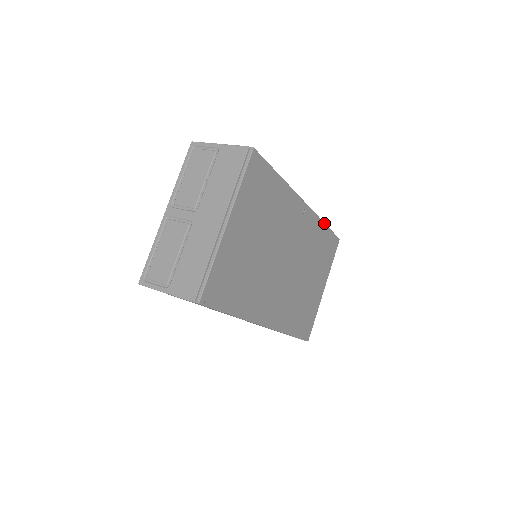
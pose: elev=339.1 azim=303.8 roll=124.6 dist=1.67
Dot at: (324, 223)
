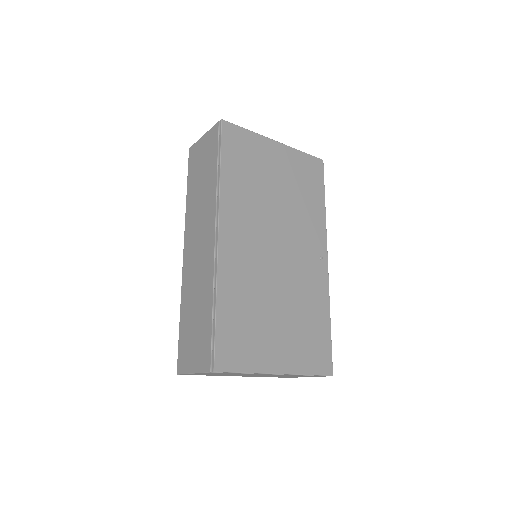
Dot at: occluded
